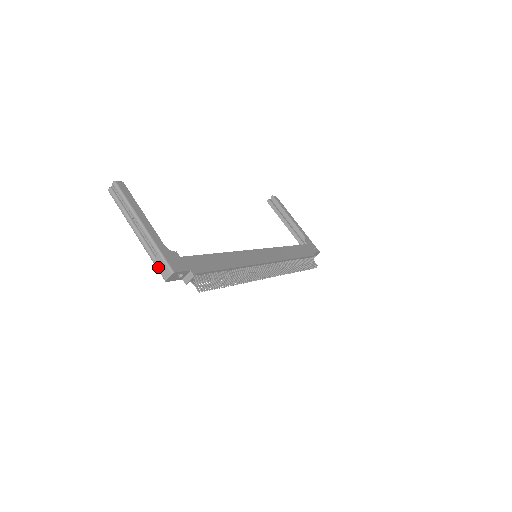
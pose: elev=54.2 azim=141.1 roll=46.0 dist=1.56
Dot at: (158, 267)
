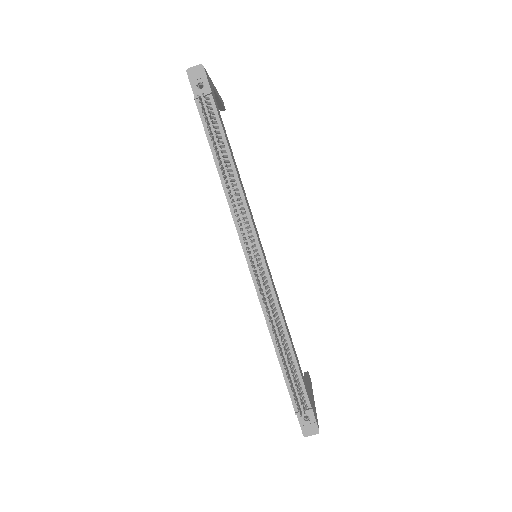
Dot at: occluded
